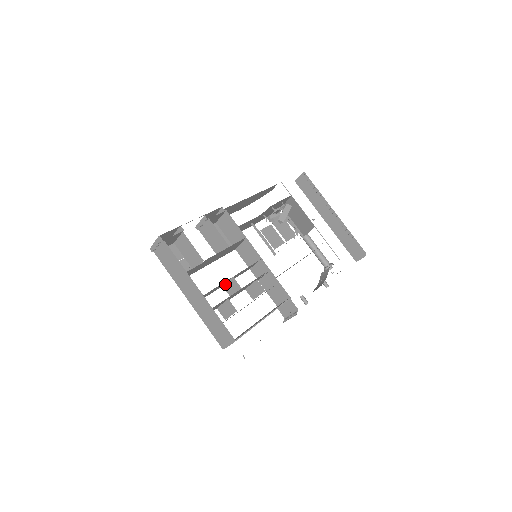
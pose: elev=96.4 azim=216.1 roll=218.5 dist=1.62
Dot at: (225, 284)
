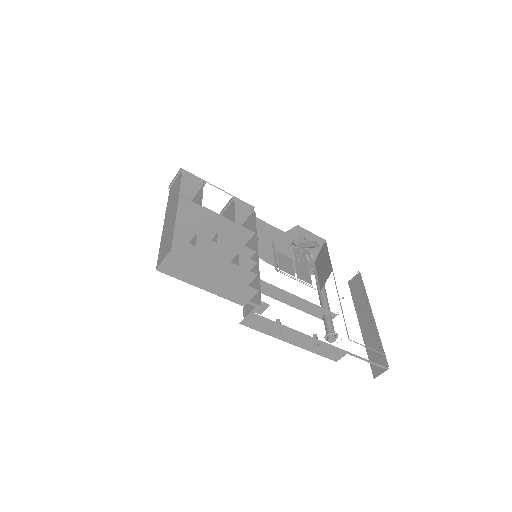
Dot at: occluded
